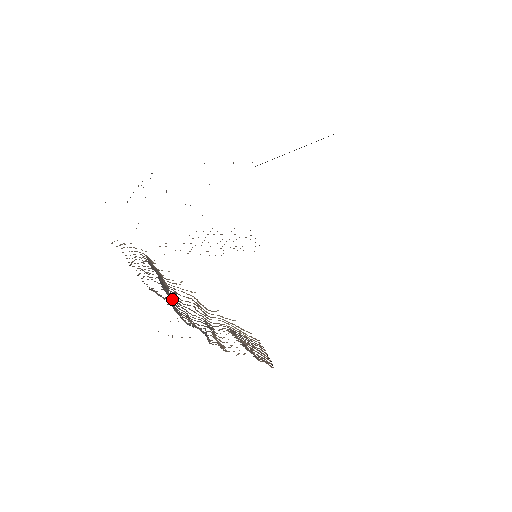
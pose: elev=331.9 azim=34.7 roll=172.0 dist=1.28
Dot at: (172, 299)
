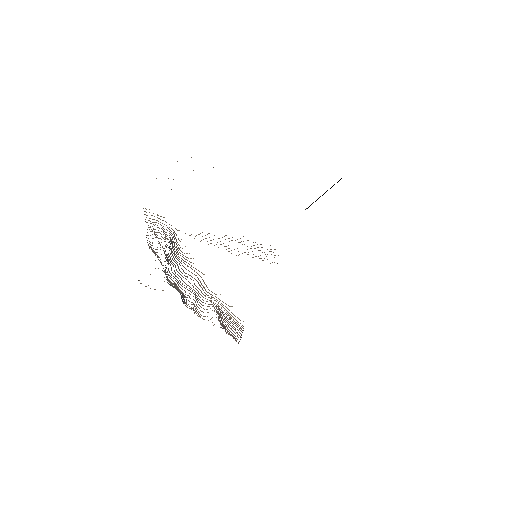
Dot at: (170, 264)
